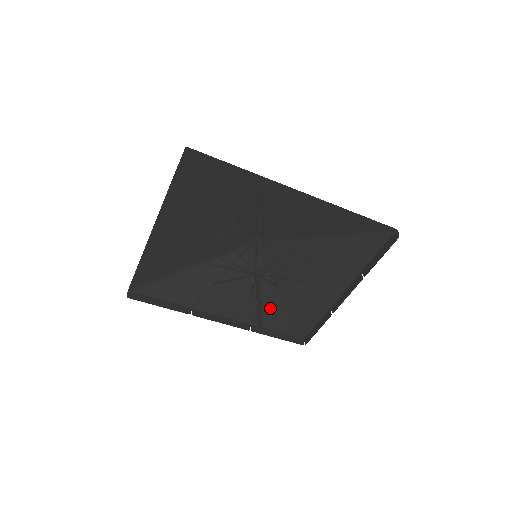
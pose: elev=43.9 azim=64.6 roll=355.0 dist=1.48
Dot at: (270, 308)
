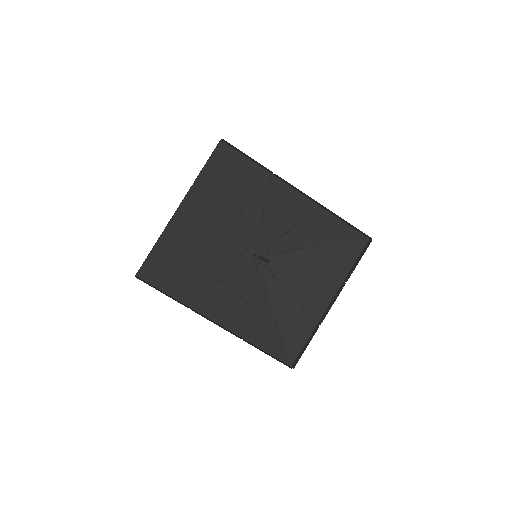
Dot at: (261, 324)
